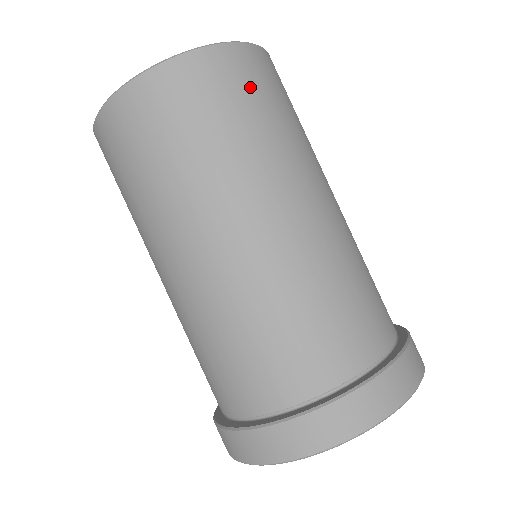
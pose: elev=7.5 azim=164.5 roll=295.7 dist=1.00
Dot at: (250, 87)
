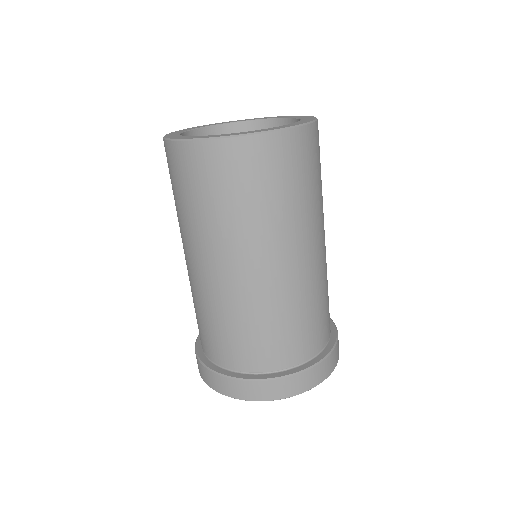
Dot at: (243, 176)
